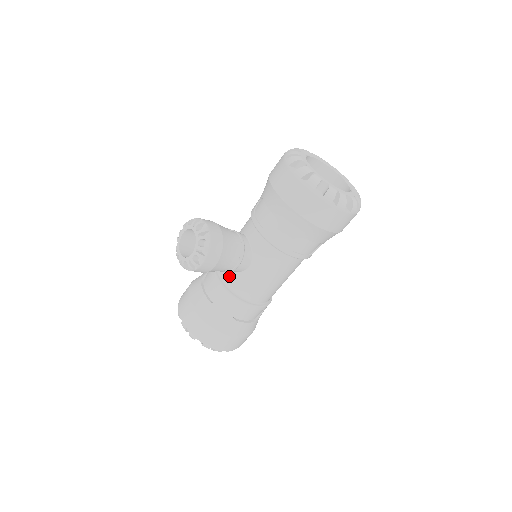
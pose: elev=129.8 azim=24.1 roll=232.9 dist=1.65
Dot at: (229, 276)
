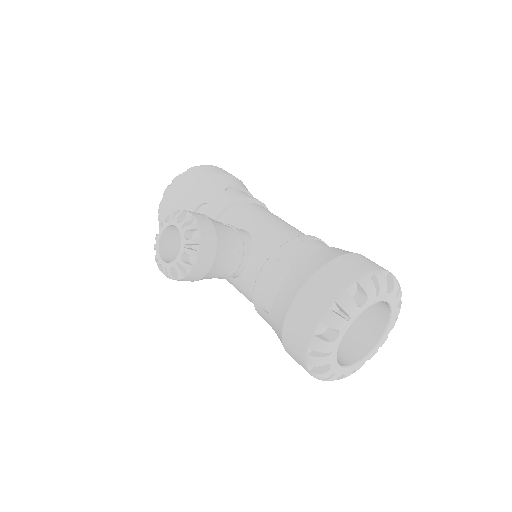
Dot at: occluded
